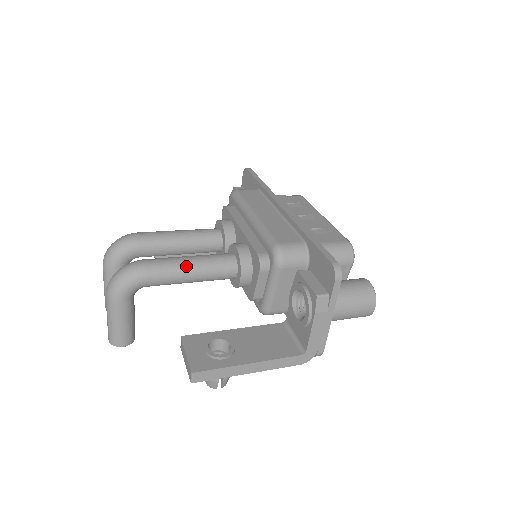
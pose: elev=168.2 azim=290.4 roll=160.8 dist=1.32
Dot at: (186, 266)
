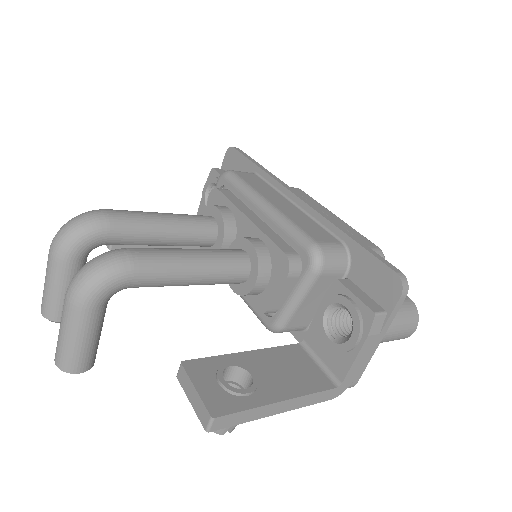
Dot at: (189, 262)
